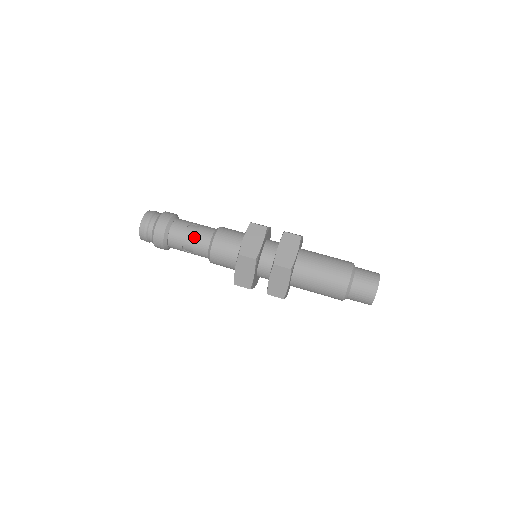
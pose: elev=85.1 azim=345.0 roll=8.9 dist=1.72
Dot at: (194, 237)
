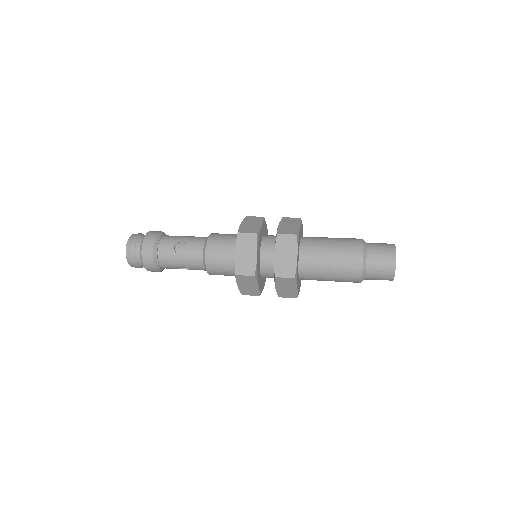
Dot at: (185, 258)
